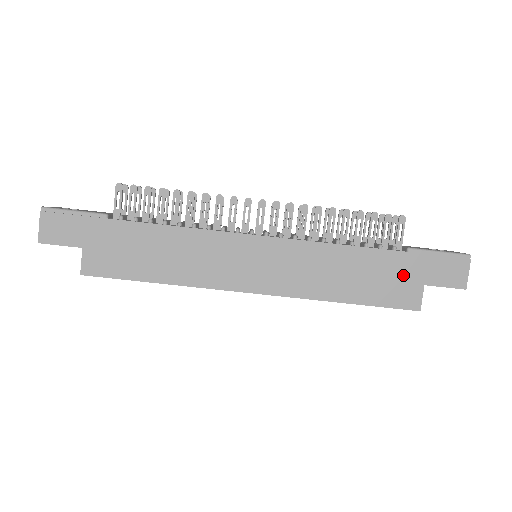
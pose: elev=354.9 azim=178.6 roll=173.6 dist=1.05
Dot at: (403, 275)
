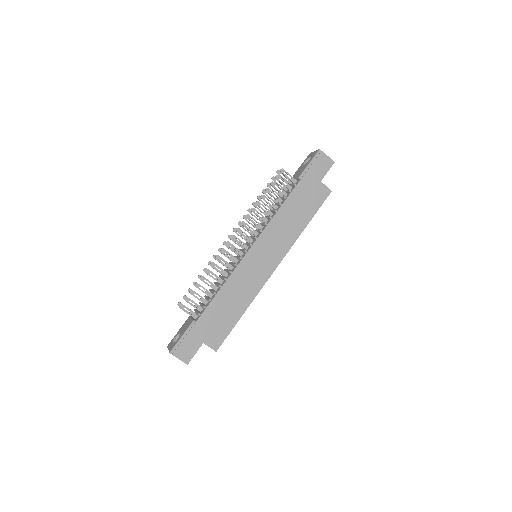
Dot at: (310, 189)
